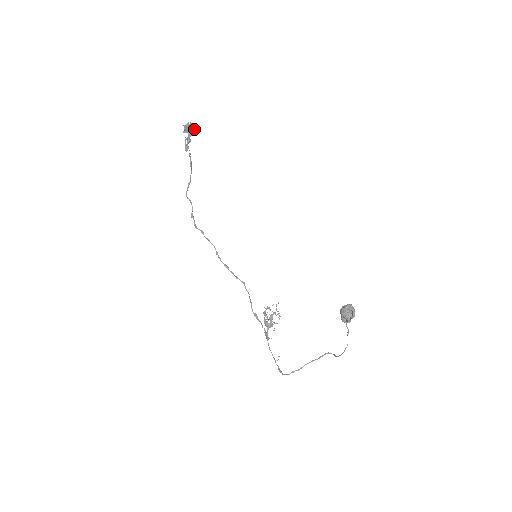
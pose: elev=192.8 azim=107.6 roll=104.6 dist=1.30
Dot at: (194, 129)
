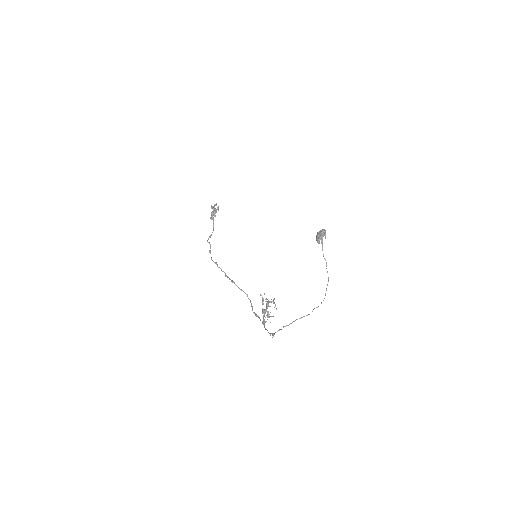
Dot at: (218, 208)
